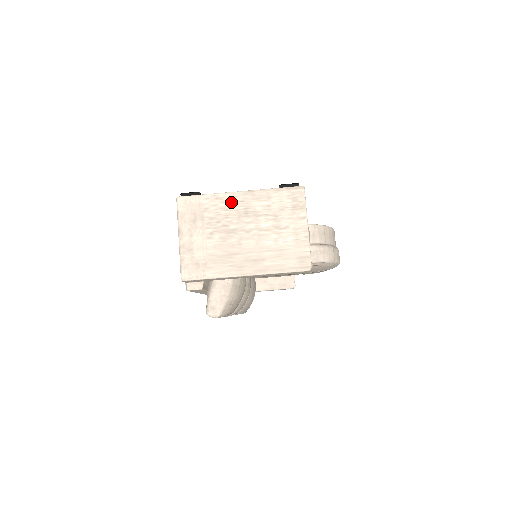
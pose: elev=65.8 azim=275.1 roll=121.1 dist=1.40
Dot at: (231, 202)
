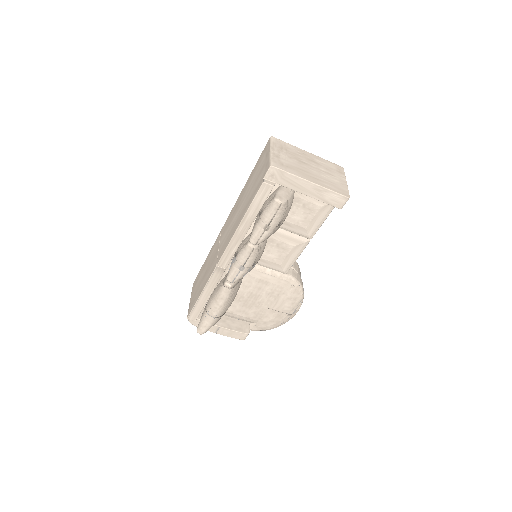
Dot at: (303, 153)
